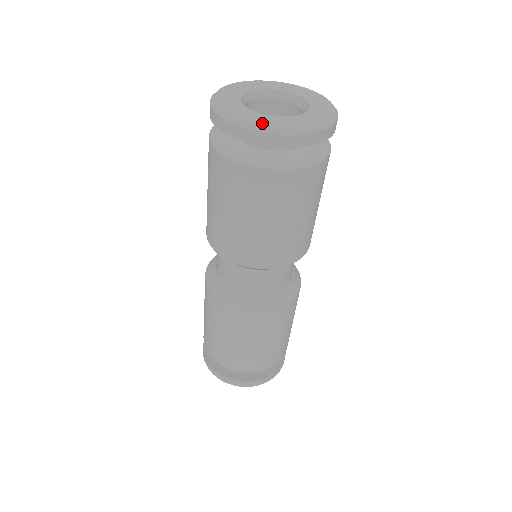
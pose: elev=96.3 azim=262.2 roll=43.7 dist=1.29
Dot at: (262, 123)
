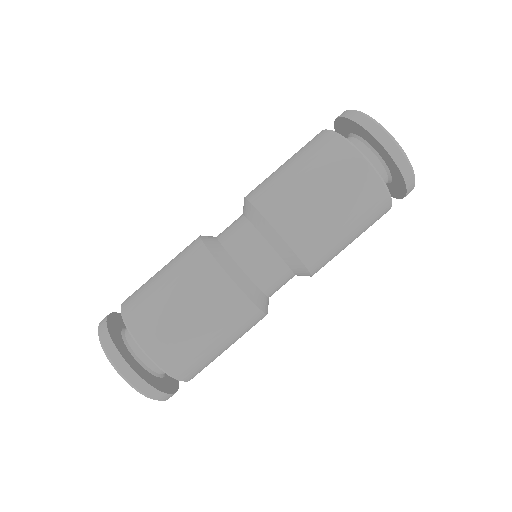
Dot at: (377, 123)
